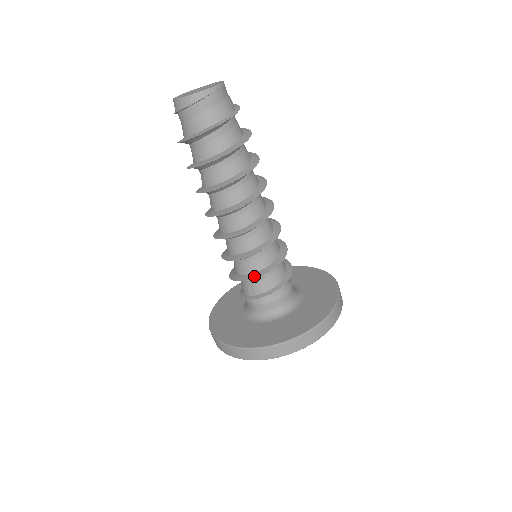
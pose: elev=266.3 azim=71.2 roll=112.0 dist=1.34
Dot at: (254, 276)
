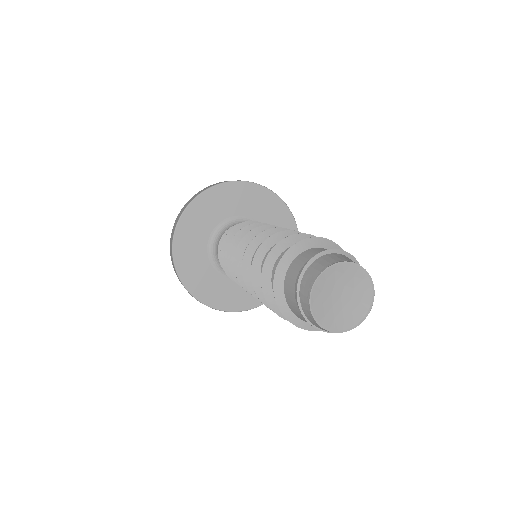
Dot at: occluded
